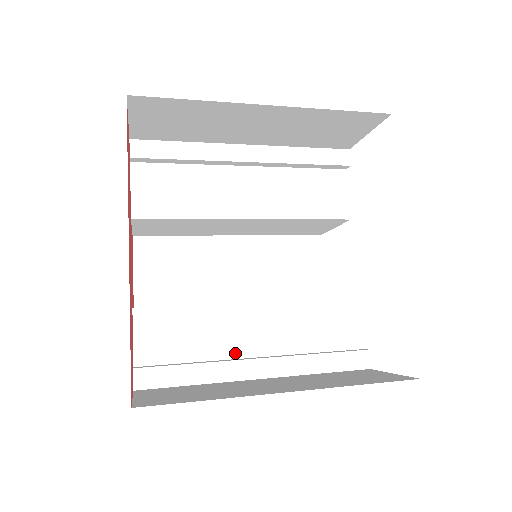
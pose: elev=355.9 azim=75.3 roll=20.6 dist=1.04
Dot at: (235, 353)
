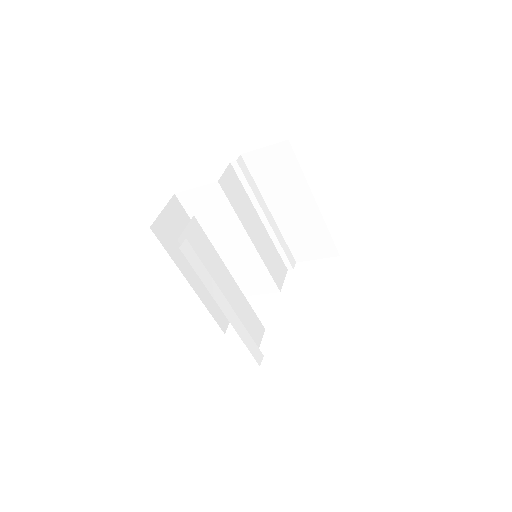
Dot at: occluded
